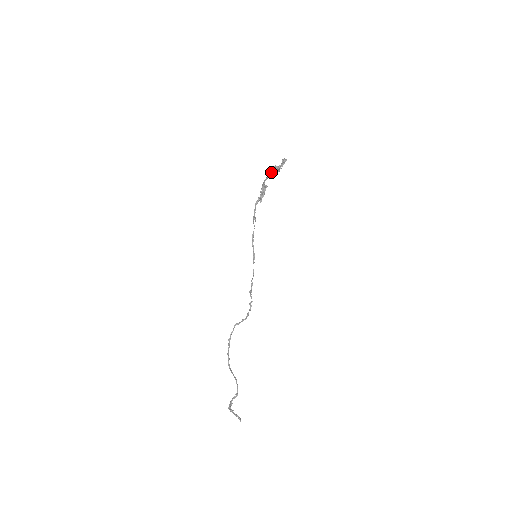
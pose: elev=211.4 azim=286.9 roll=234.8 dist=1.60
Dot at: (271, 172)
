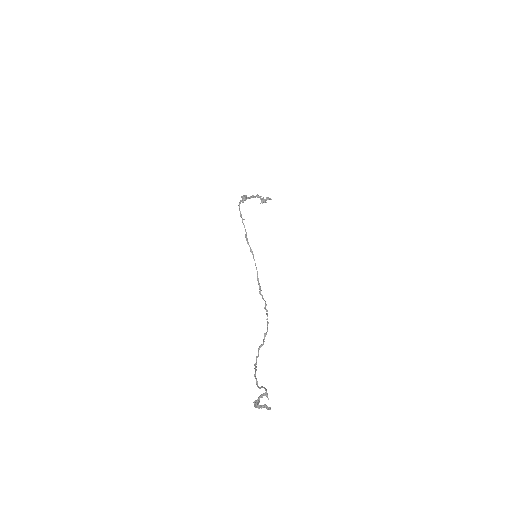
Dot at: (253, 196)
